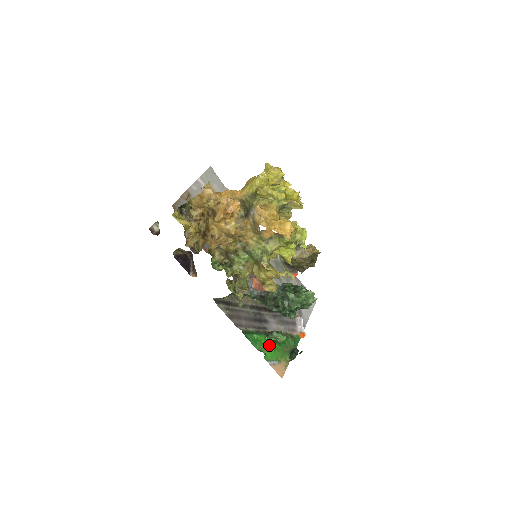
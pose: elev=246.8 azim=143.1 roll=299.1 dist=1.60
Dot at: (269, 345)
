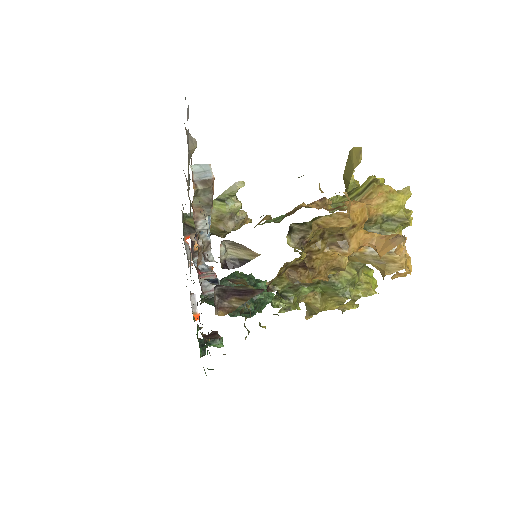
Dot at: occluded
